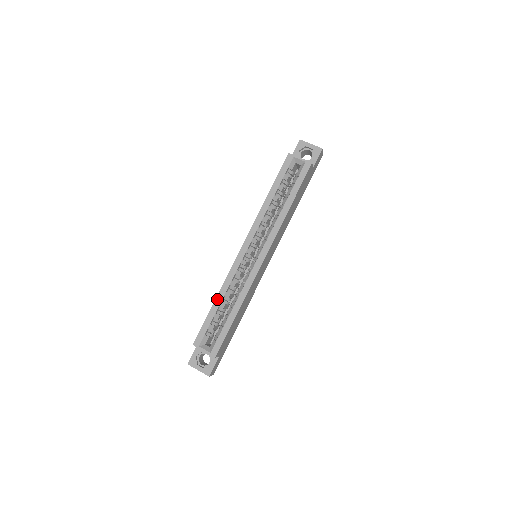
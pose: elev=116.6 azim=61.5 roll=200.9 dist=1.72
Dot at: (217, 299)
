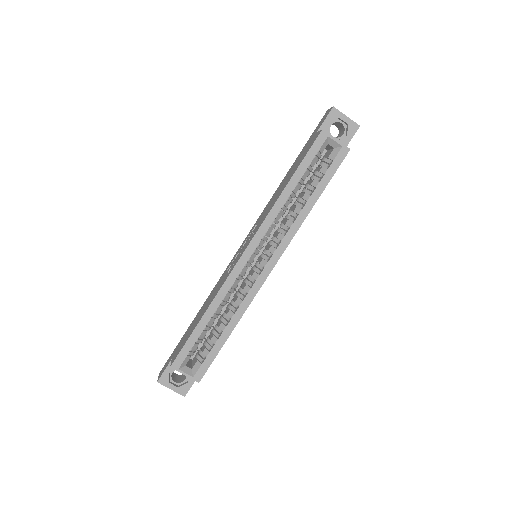
Dot at: (207, 314)
